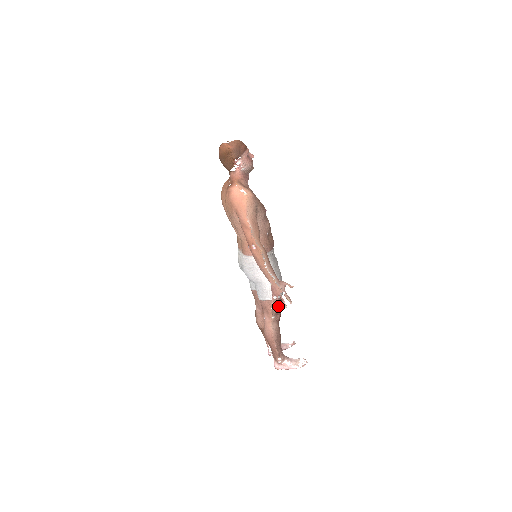
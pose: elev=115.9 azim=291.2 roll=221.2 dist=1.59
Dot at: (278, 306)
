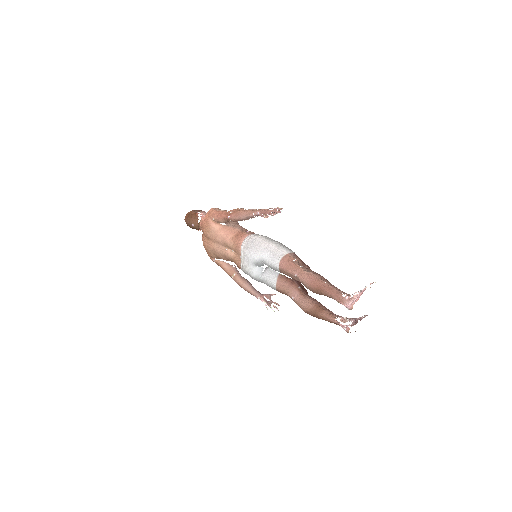
Dot at: (274, 214)
